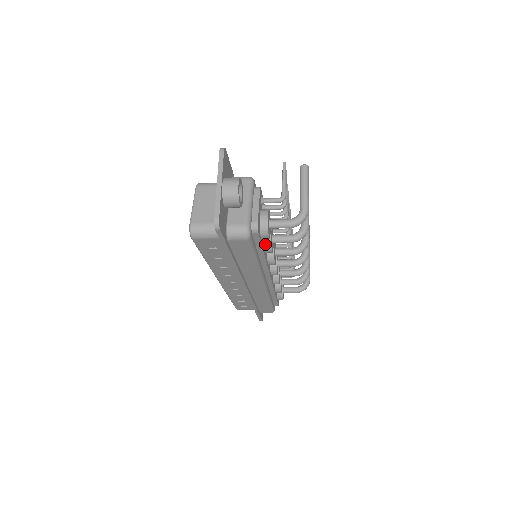
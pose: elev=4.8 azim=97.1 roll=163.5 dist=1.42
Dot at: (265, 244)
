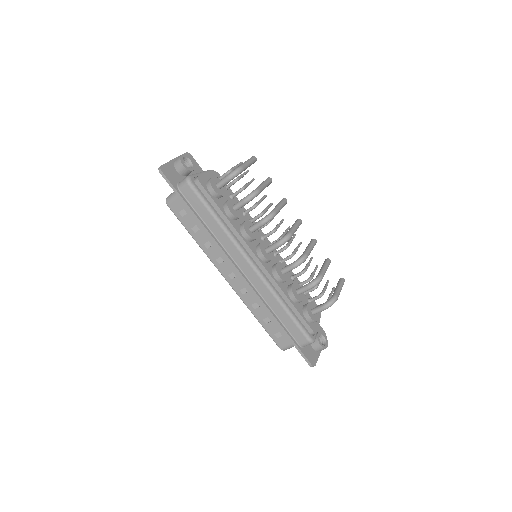
Dot at: (224, 207)
